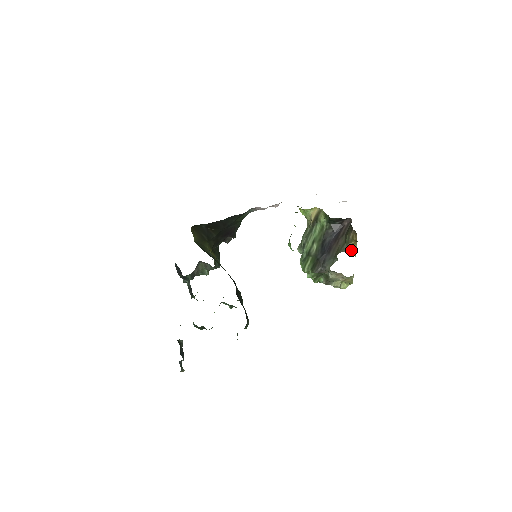
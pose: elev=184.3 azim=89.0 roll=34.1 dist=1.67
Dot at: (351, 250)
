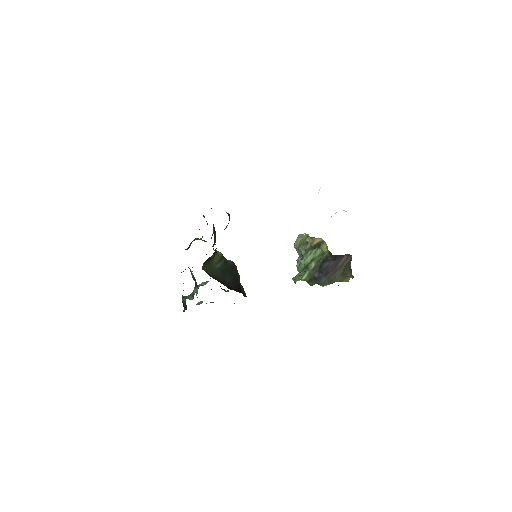
Dot at: (346, 280)
